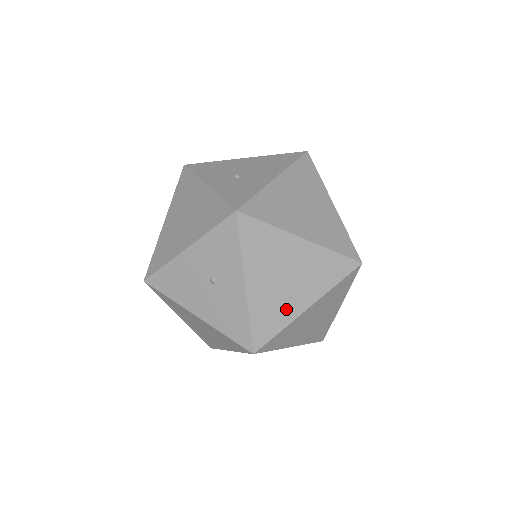
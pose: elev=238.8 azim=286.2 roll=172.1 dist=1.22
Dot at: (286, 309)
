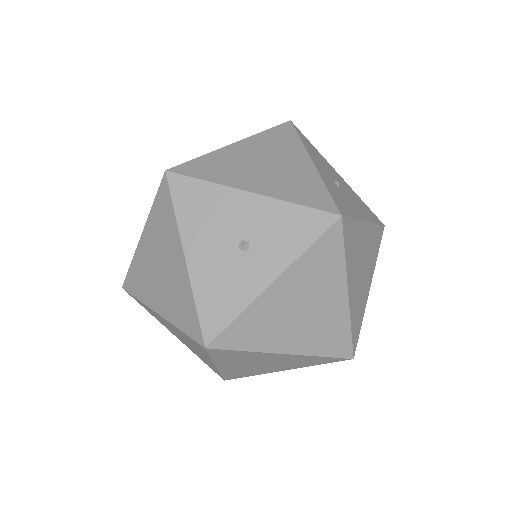
Dot at: (272, 337)
